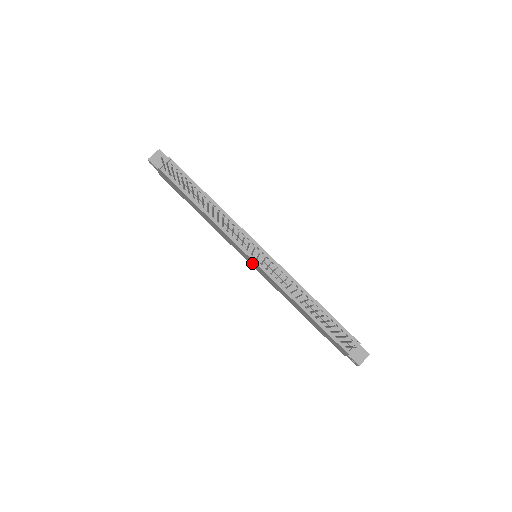
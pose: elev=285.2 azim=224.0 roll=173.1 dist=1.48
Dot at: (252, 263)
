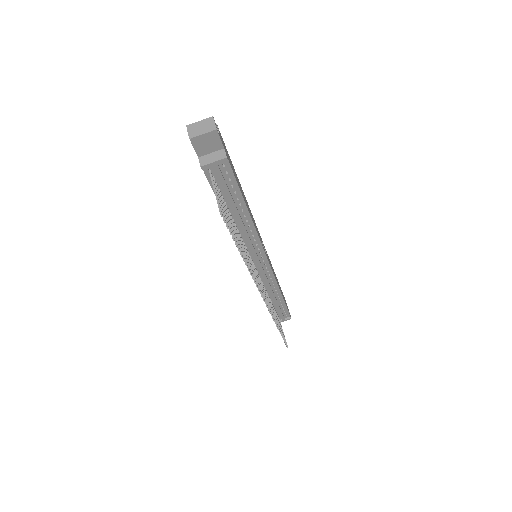
Dot at: occluded
